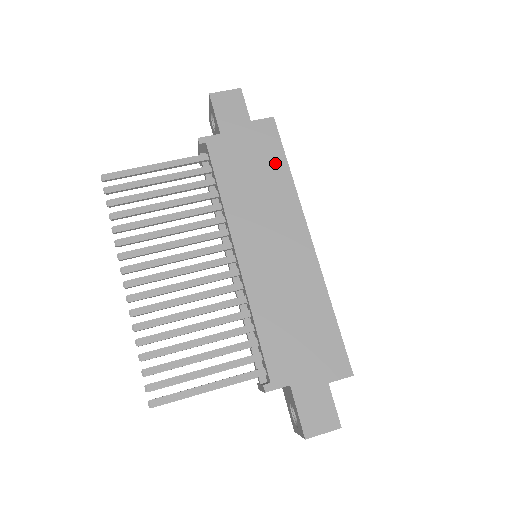
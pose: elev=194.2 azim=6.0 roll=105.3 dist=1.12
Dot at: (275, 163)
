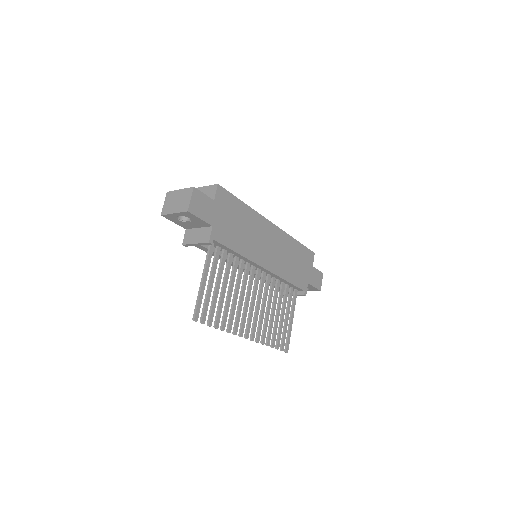
Dot at: (239, 208)
